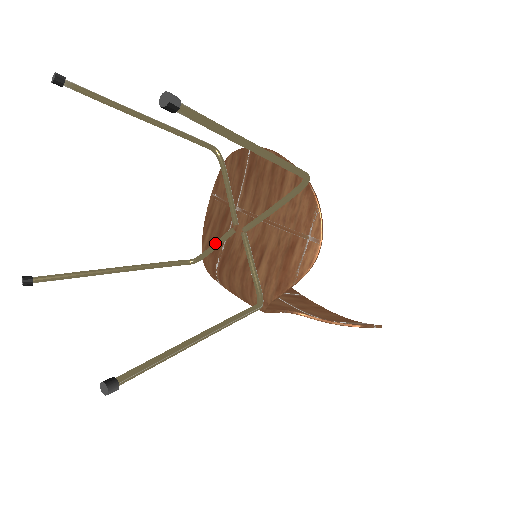
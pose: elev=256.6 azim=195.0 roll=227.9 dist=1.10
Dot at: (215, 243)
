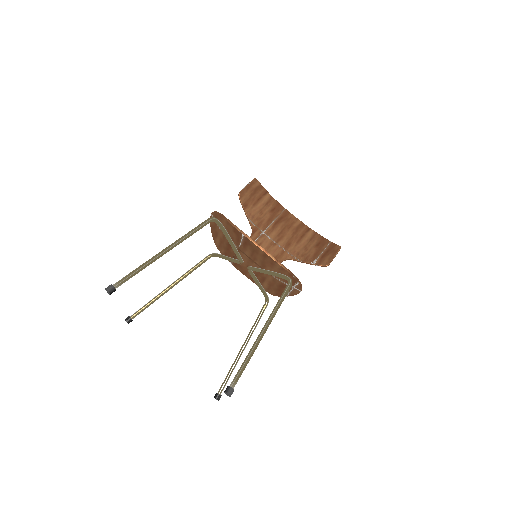
Dot at: (228, 260)
